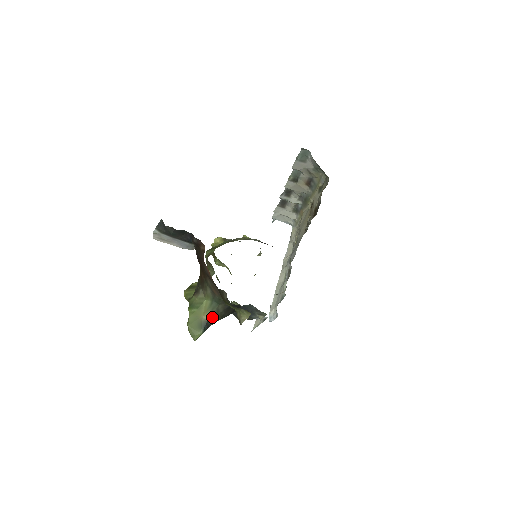
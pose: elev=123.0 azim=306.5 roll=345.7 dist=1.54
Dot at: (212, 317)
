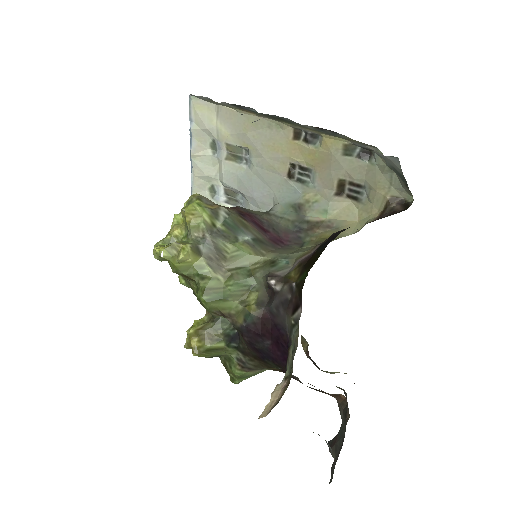
Dot at: occluded
